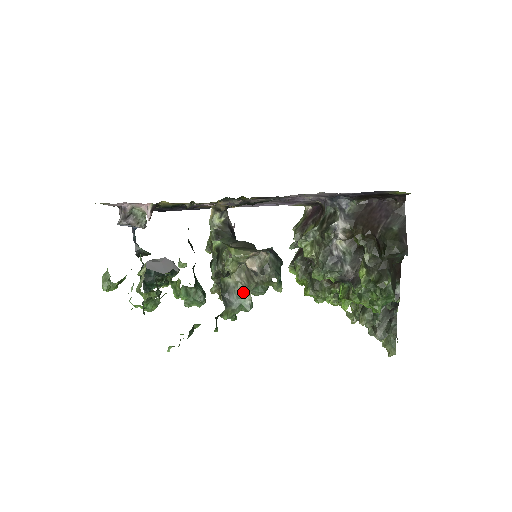
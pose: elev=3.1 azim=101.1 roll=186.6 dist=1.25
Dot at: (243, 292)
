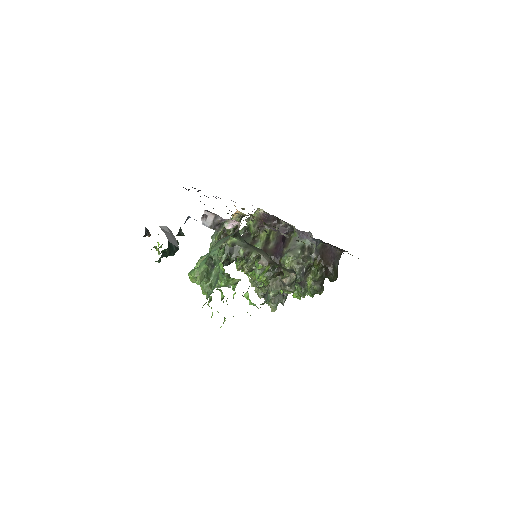
Dot at: occluded
